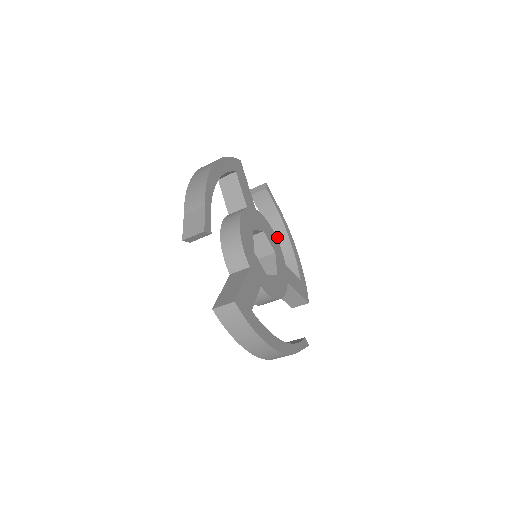
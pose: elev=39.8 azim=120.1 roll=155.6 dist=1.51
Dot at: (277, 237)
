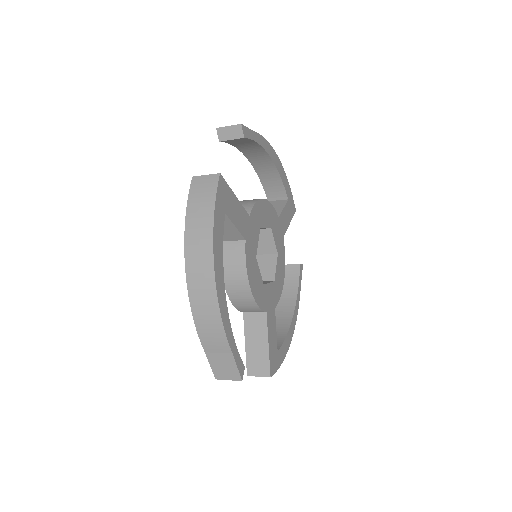
Dot at: (256, 159)
